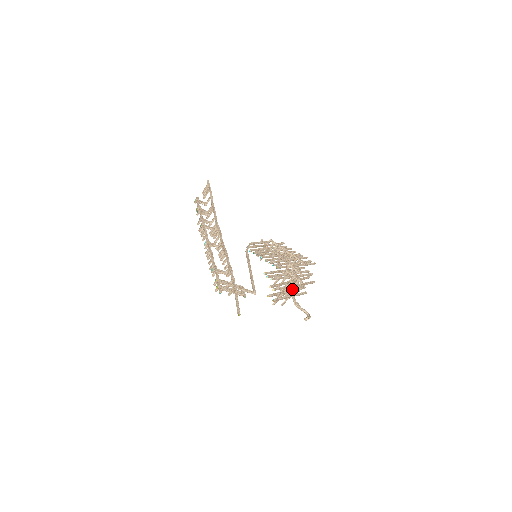
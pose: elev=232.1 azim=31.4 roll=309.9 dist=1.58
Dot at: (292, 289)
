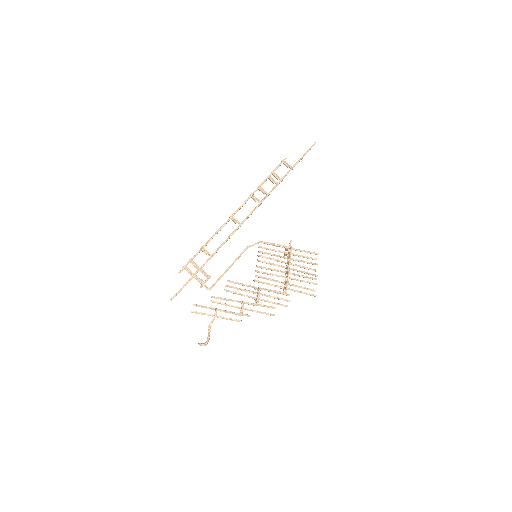
Dot at: (215, 314)
